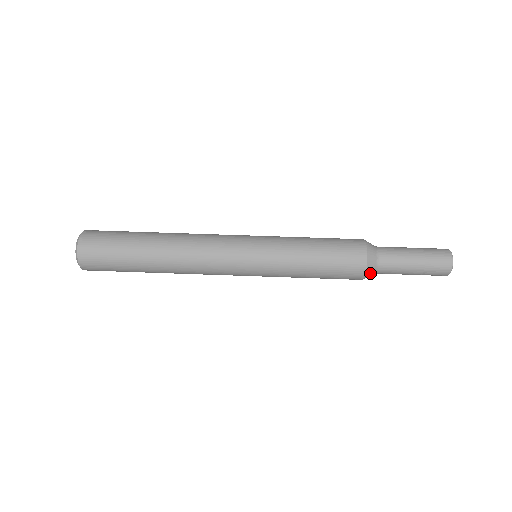
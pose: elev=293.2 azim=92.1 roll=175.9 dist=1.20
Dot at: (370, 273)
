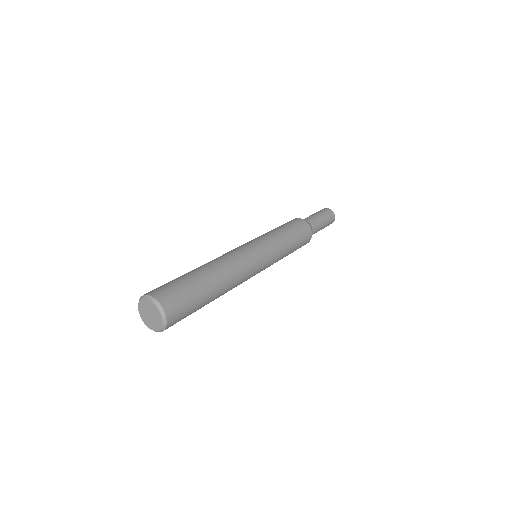
Dot at: occluded
